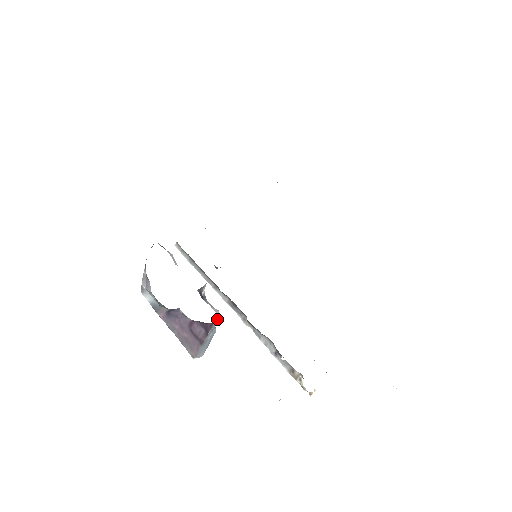
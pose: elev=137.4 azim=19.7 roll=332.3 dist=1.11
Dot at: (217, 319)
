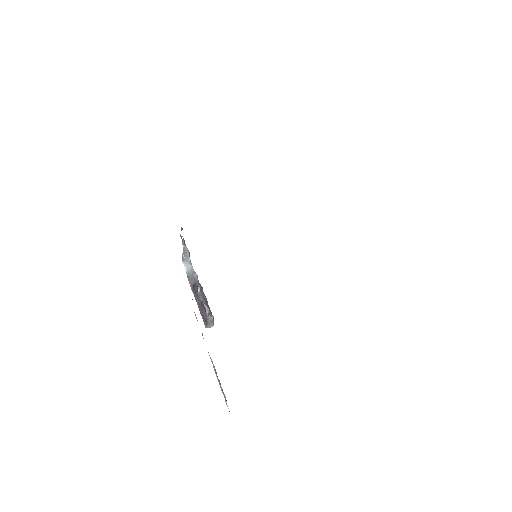
Dot at: (207, 314)
